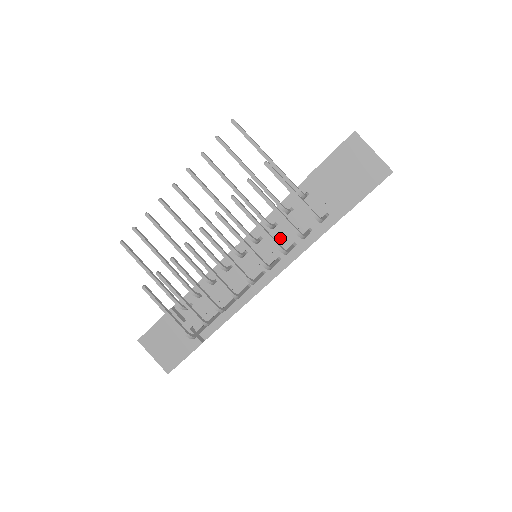
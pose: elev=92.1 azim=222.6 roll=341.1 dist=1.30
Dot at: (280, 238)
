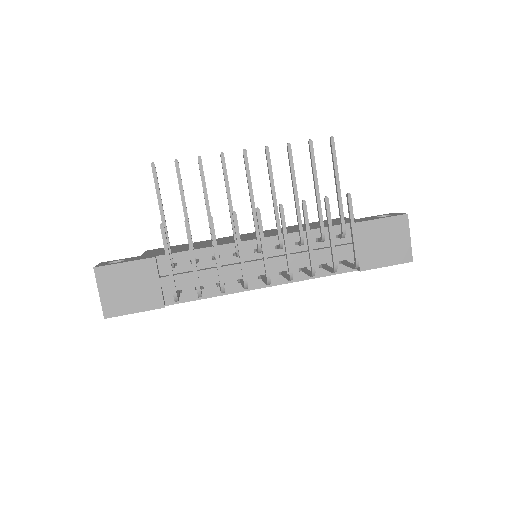
Dot at: (301, 257)
